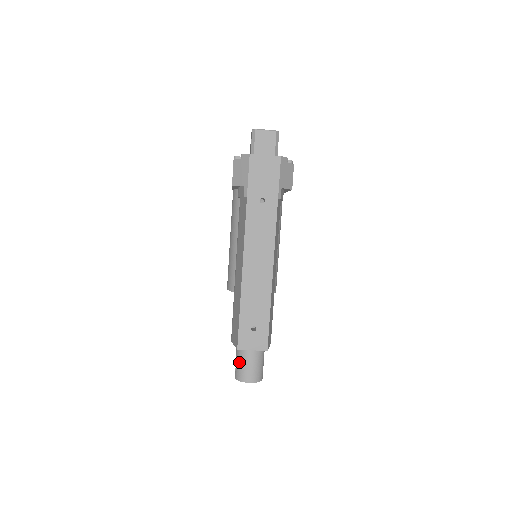
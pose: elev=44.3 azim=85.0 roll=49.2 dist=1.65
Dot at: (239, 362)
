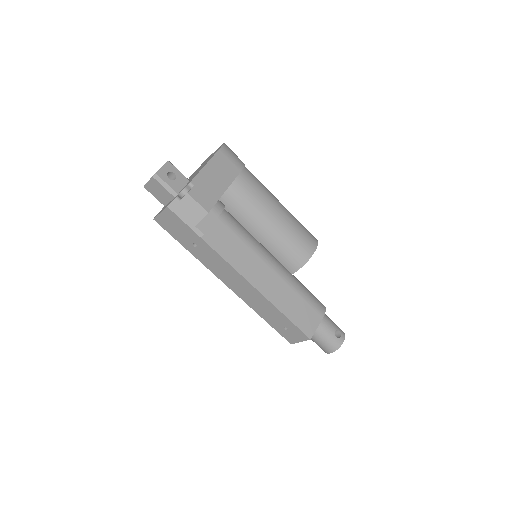
Dot at: (312, 340)
